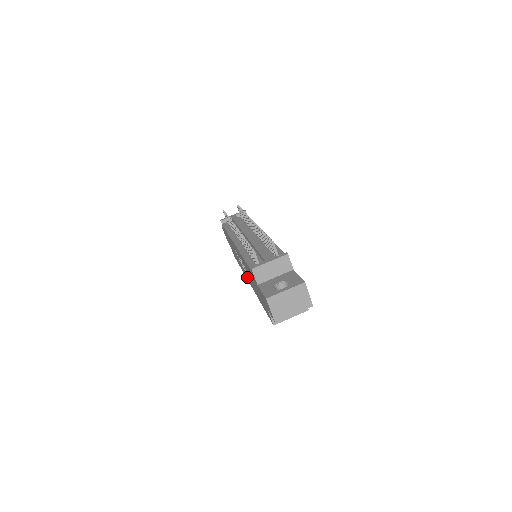
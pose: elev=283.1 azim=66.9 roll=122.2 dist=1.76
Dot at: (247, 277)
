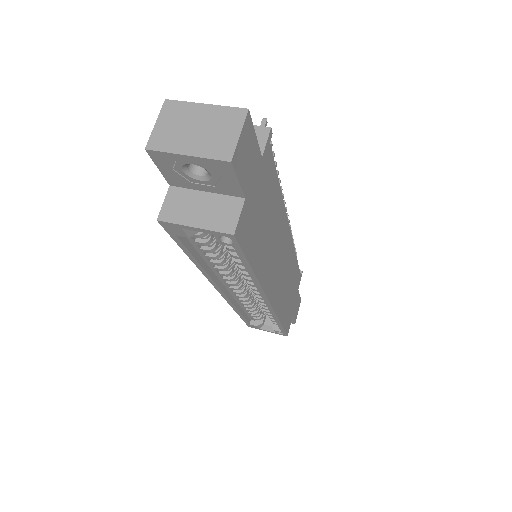
Dot at: occluded
